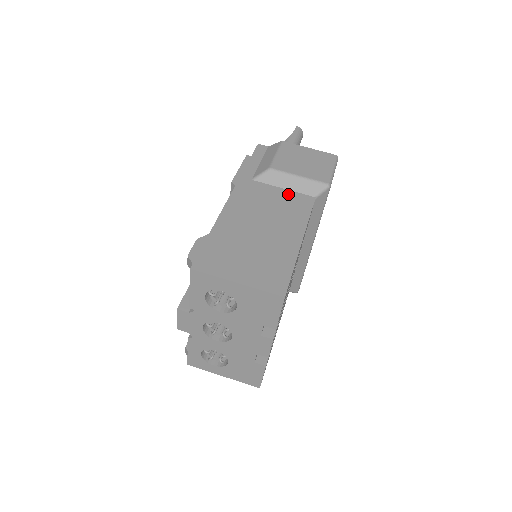
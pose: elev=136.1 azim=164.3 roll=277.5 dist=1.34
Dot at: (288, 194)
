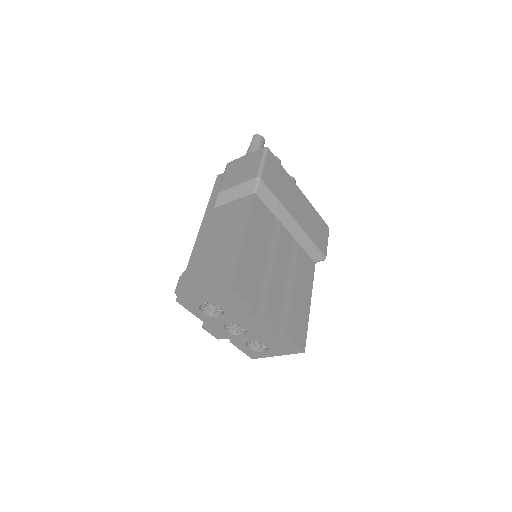
Dot at: (236, 203)
